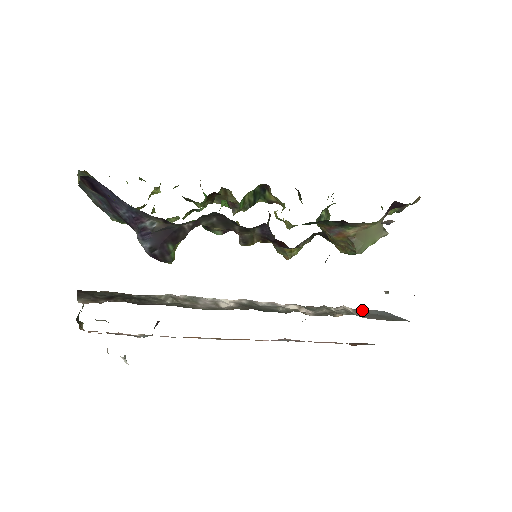
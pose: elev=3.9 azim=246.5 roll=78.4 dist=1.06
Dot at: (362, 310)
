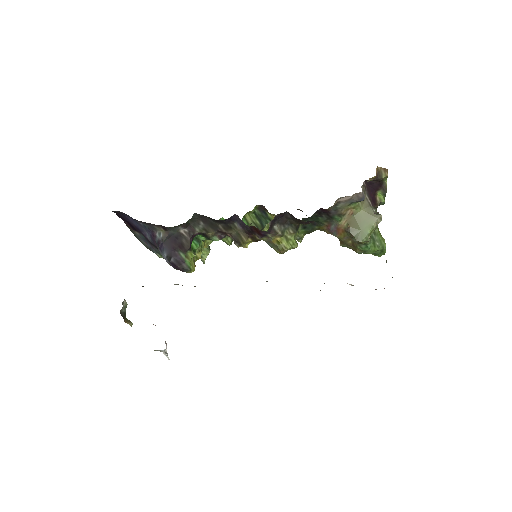
Dot at: occluded
